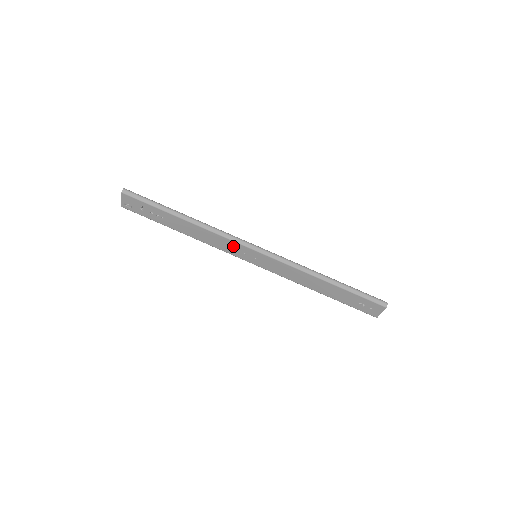
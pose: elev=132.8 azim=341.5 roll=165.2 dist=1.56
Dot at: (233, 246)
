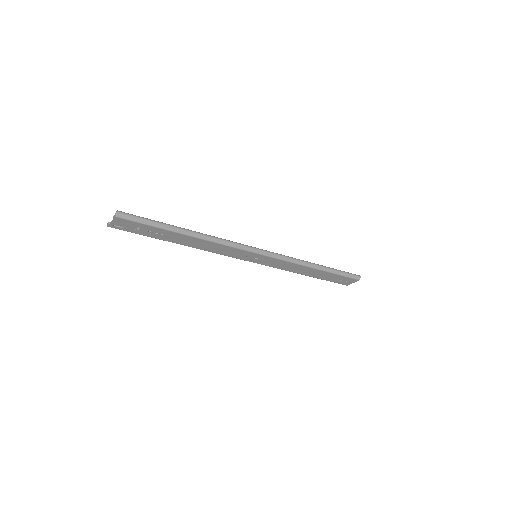
Dot at: (237, 252)
